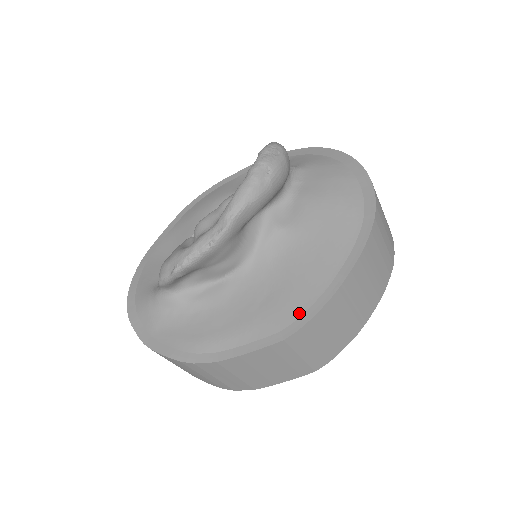
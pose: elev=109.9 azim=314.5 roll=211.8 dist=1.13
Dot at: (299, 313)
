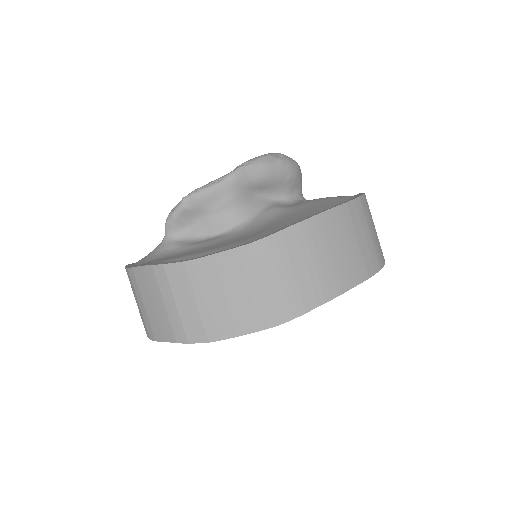
Dot at: (273, 232)
